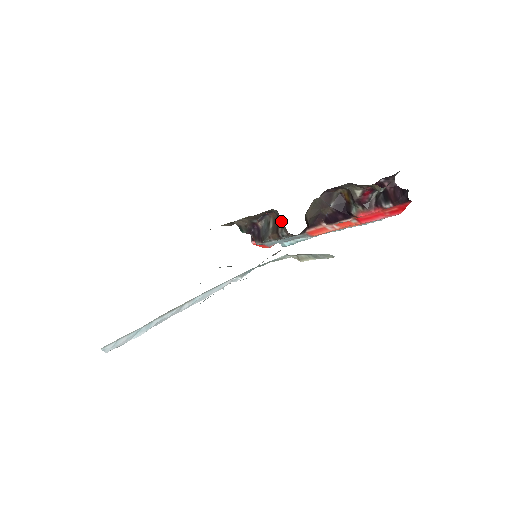
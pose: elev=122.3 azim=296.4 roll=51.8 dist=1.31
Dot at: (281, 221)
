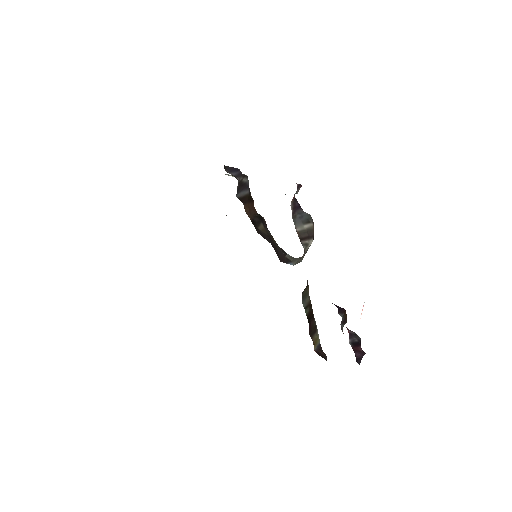
Dot at: (311, 243)
